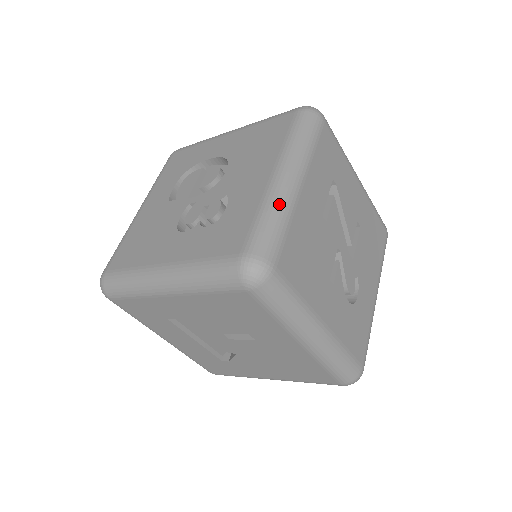
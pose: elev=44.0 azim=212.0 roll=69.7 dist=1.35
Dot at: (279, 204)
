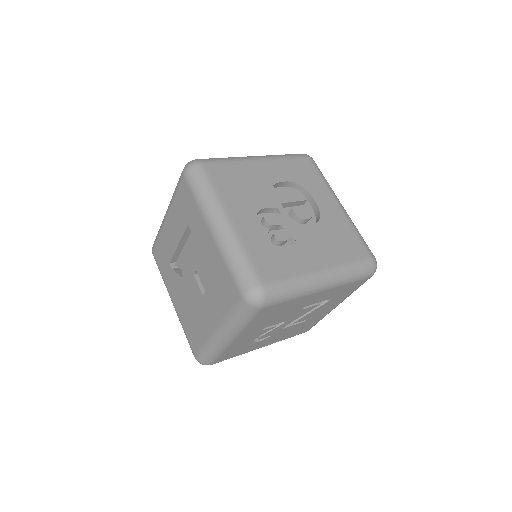
Dot at: (304, 287)
